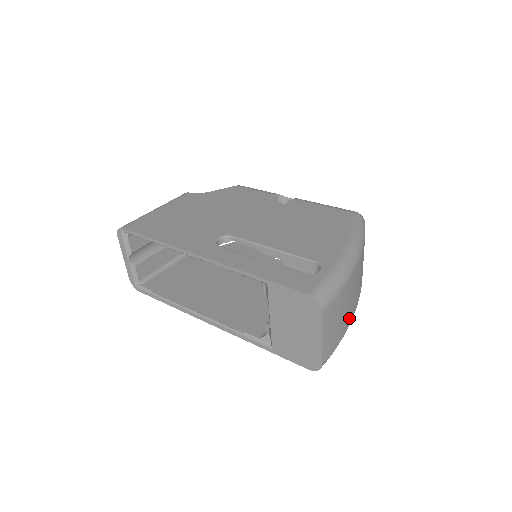
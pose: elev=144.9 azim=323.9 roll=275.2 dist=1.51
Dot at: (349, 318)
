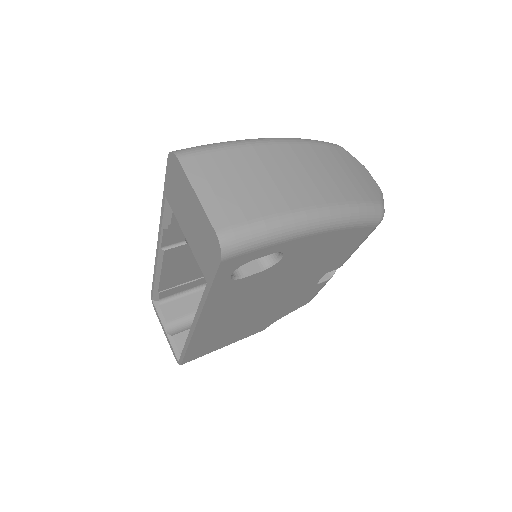
Dot at: (289, 201)
